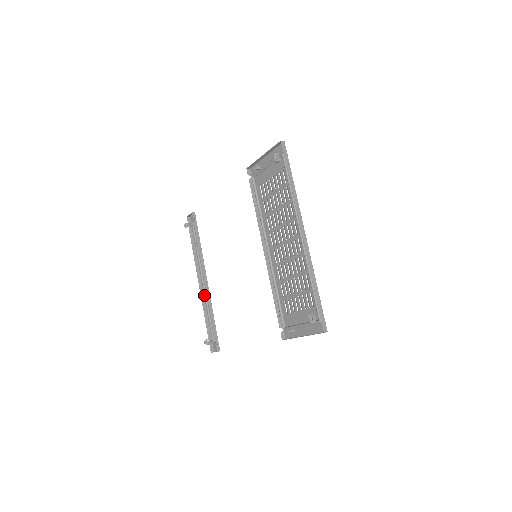
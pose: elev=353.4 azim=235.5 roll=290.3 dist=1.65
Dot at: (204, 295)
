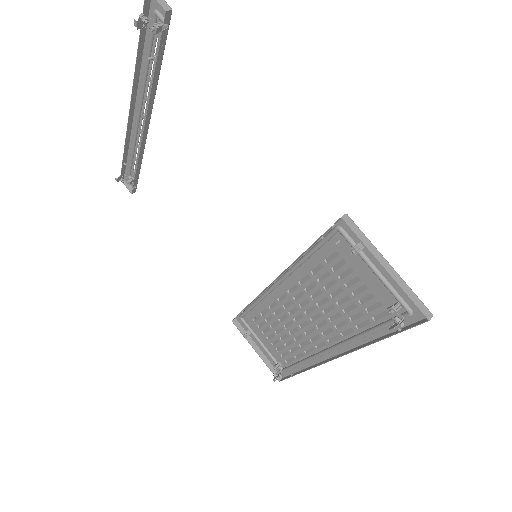
Dot at: (134, 128)
